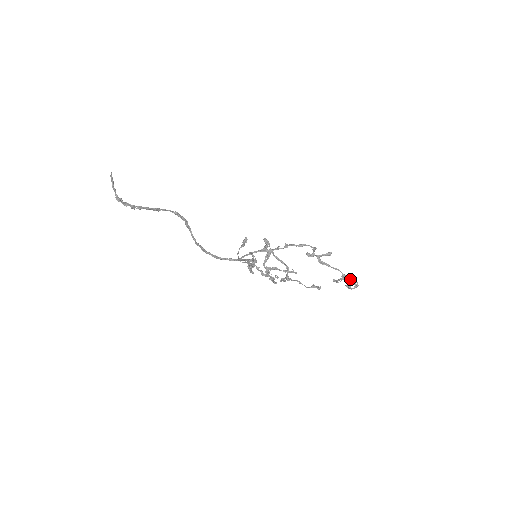
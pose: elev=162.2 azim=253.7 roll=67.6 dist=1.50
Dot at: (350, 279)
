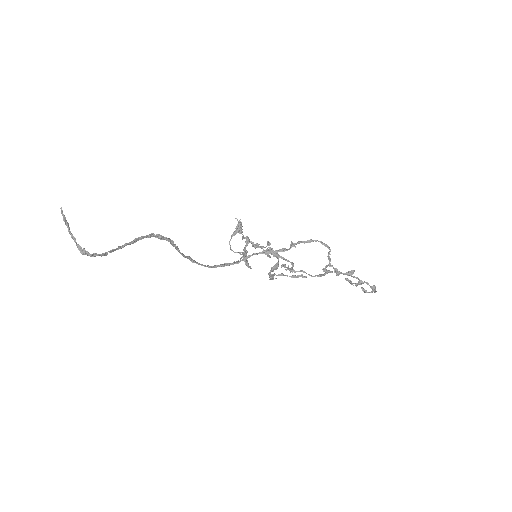
Dot at: occluded
